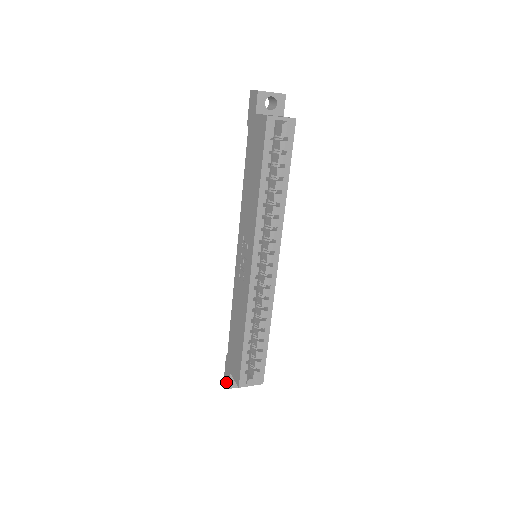
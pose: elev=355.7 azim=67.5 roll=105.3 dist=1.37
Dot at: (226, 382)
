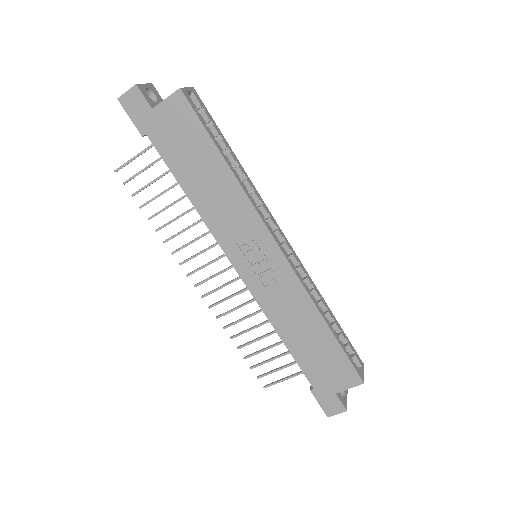
Dot at: (335, 413)
